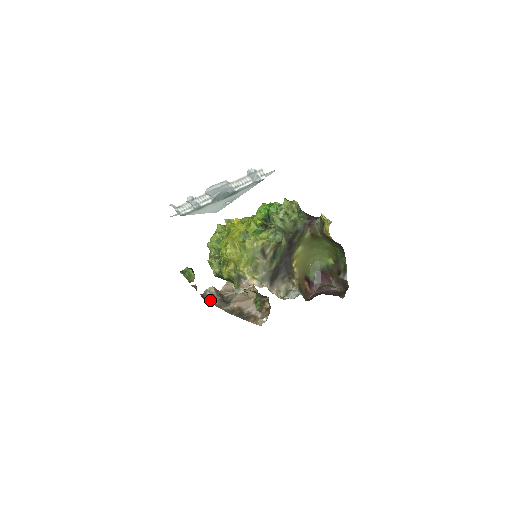
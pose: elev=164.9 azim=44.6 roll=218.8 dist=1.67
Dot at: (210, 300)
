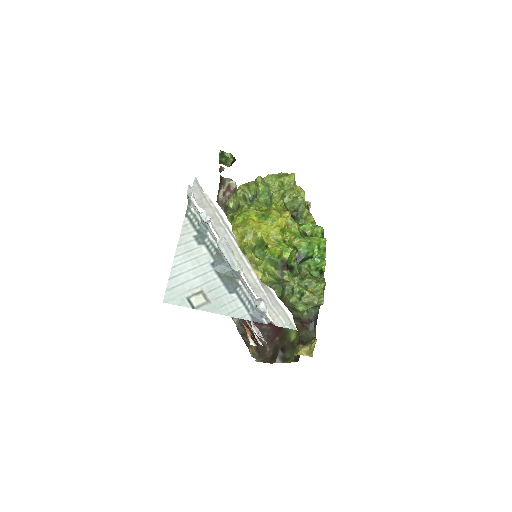
Dot at: (221, 189)
